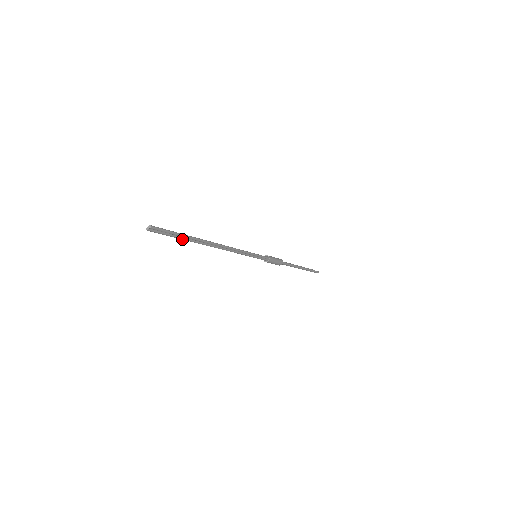
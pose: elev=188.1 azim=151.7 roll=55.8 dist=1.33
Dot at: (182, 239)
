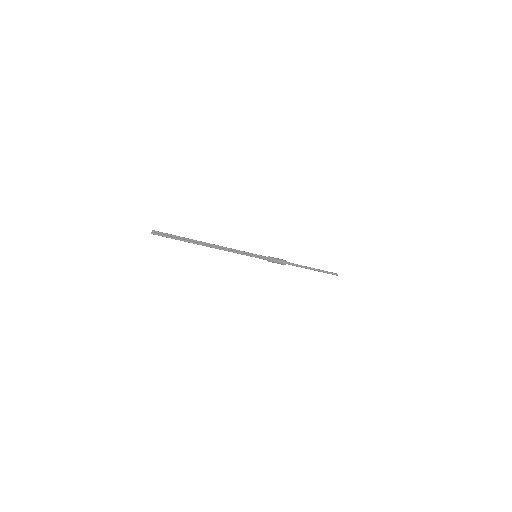
Dot at: occluded
